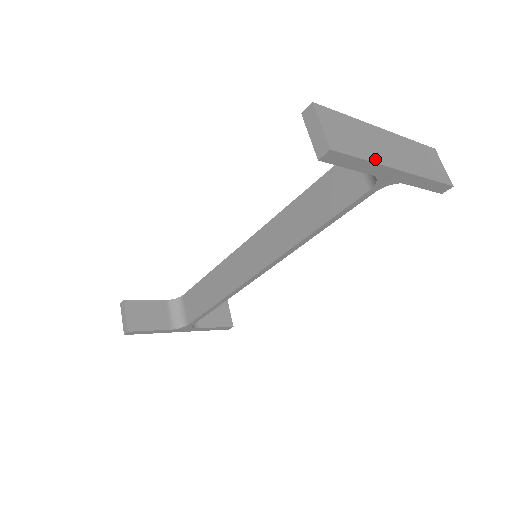
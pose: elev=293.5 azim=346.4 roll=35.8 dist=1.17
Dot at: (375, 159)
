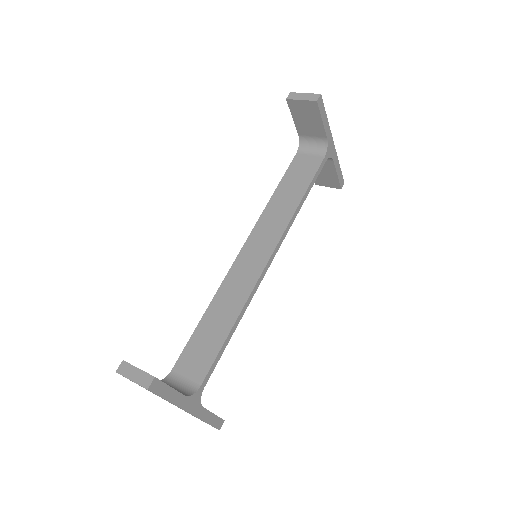
Dot at: (327, 126)
